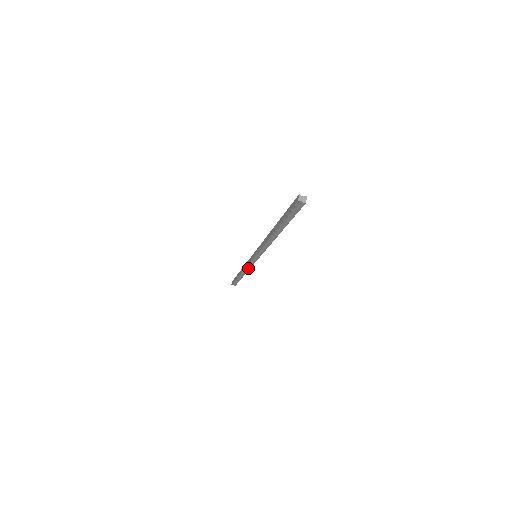
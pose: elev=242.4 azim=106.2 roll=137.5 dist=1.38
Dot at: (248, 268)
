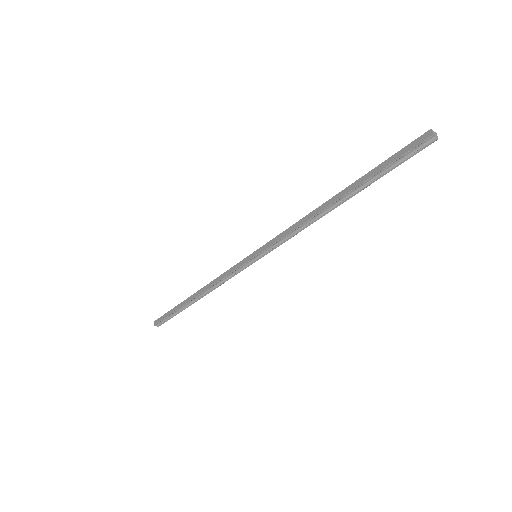
Dot at: (221, 282)
